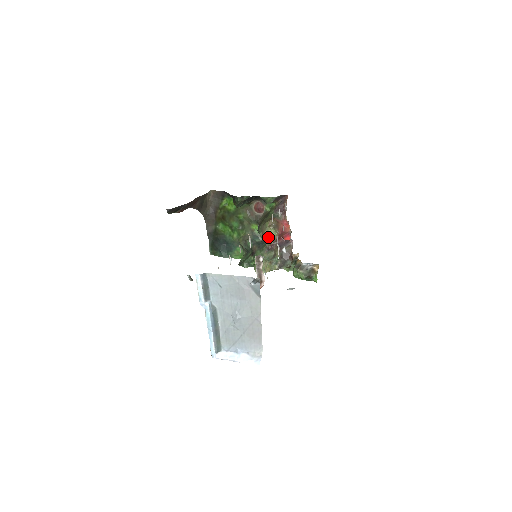
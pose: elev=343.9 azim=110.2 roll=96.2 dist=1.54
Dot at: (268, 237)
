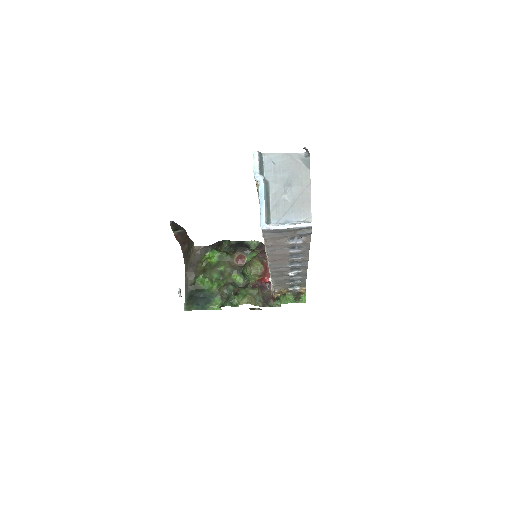
Dot at: (255, 268)
